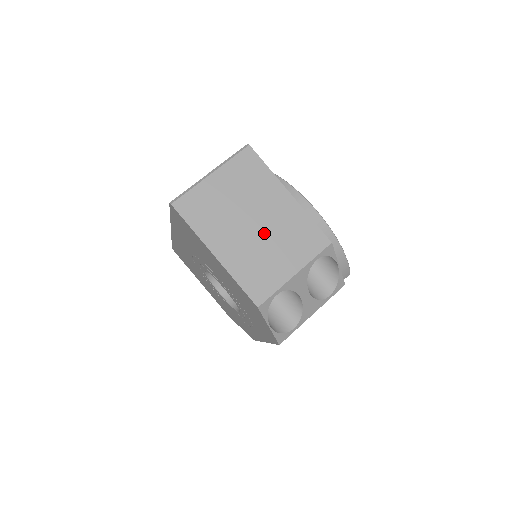
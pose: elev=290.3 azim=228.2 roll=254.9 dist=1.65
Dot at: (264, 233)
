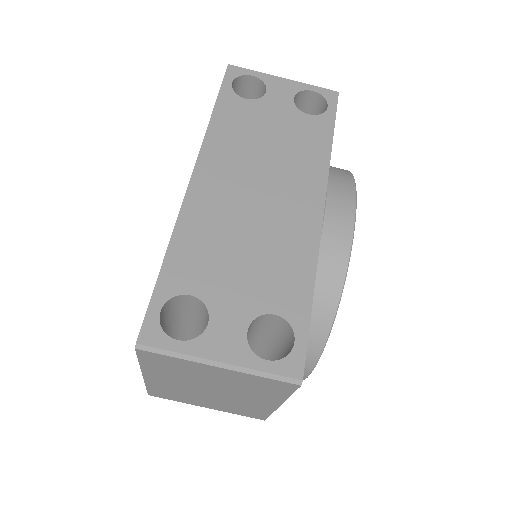
Dot at: (214, 396)
